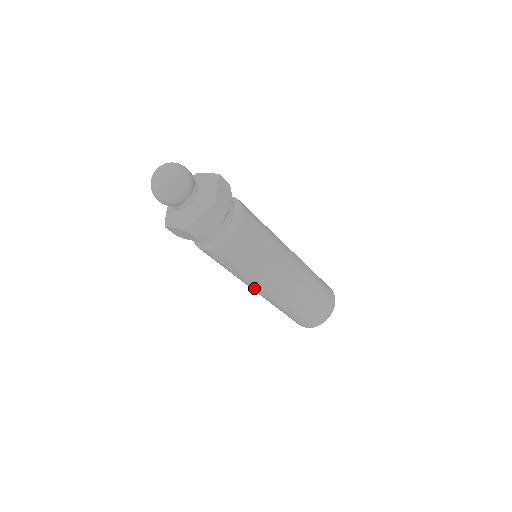
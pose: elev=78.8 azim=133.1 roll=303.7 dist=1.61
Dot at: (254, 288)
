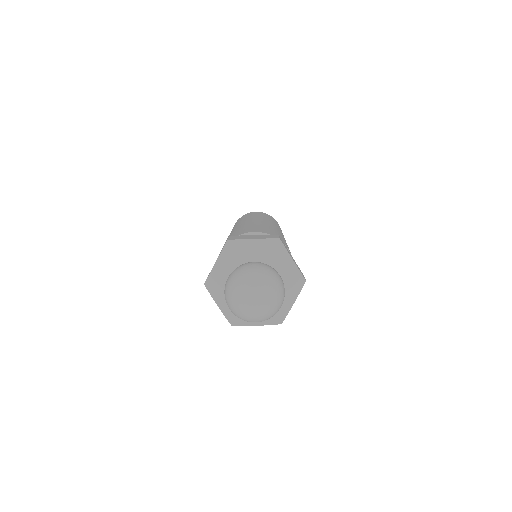
Dot at: occluded
